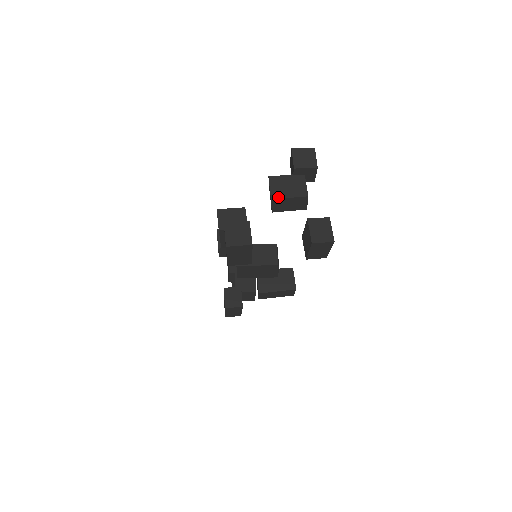
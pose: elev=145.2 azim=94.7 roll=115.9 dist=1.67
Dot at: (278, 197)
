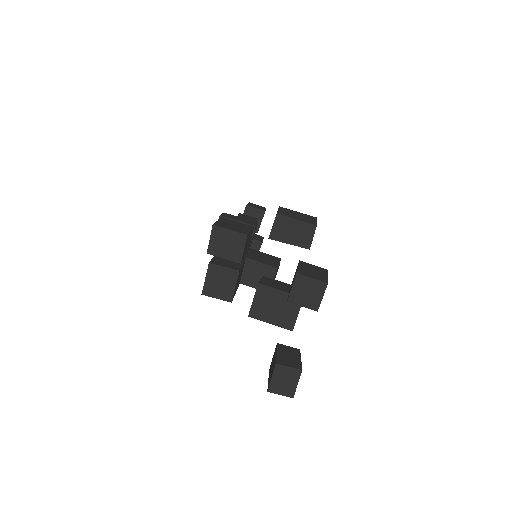
Dot at: (257, 317)
